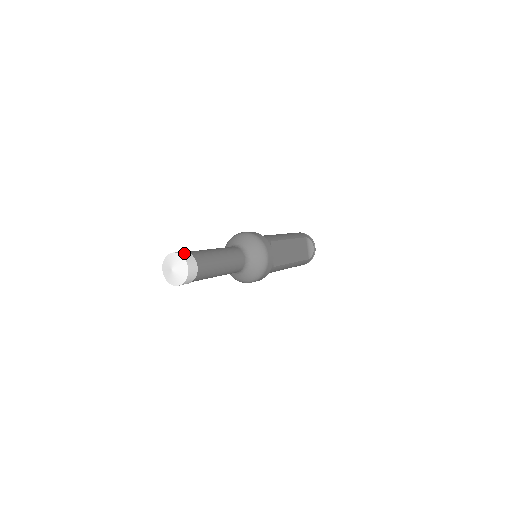
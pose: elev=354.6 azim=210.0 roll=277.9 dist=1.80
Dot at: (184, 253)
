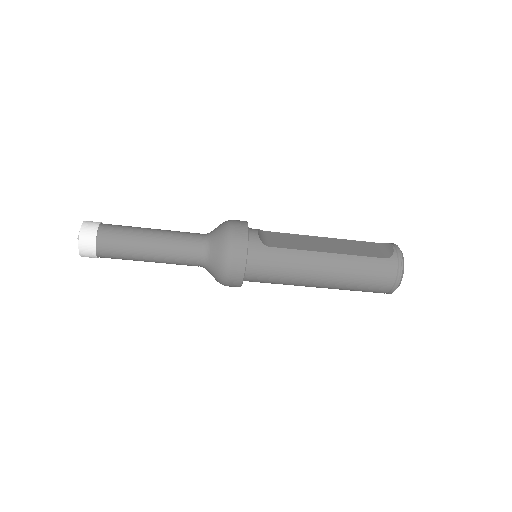
Dot at: occluded
